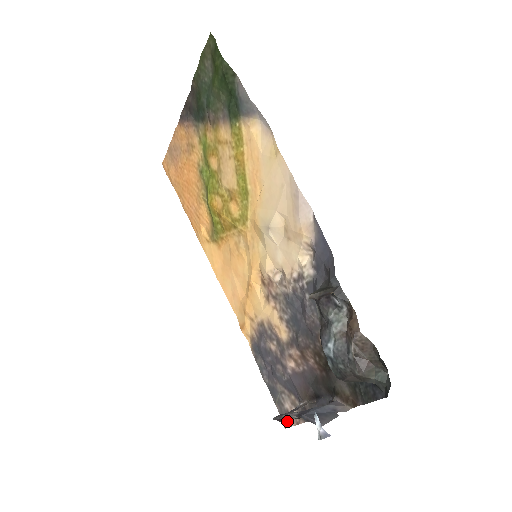
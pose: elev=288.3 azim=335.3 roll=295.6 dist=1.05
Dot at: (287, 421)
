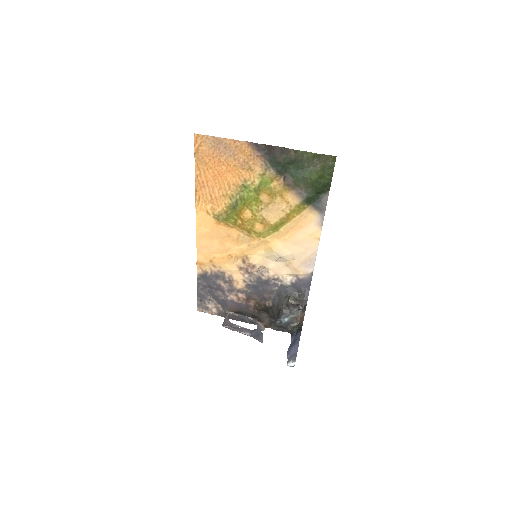
Dot at: (203, 310)
